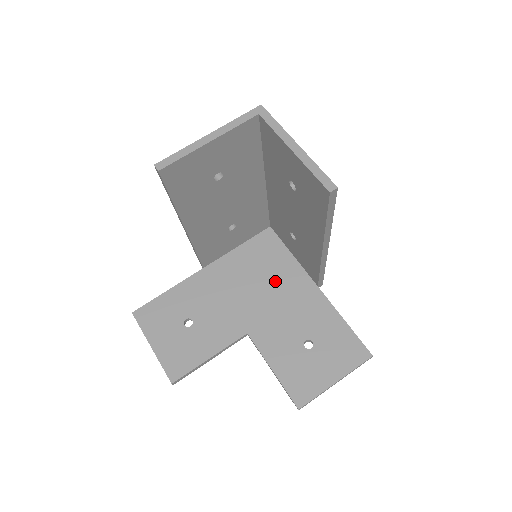
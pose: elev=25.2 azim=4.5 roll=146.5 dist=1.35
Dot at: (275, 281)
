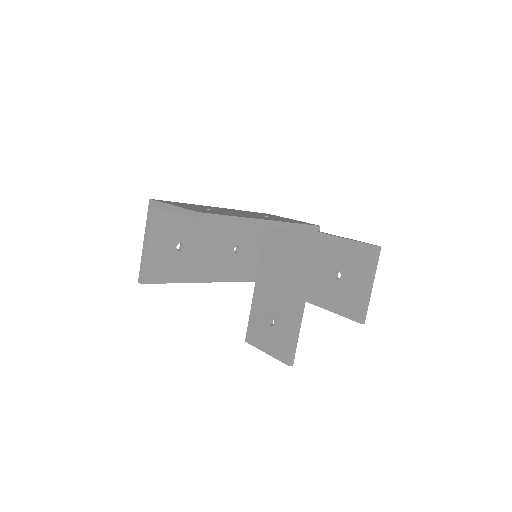
Dot at: (293, 252)
